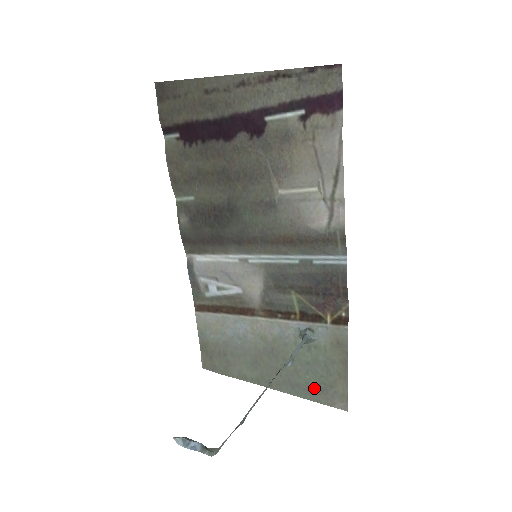
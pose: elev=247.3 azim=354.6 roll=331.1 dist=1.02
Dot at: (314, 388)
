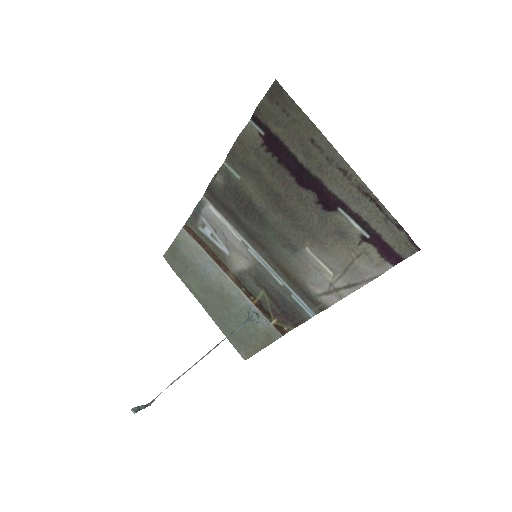
Dot at: (234, 335)
